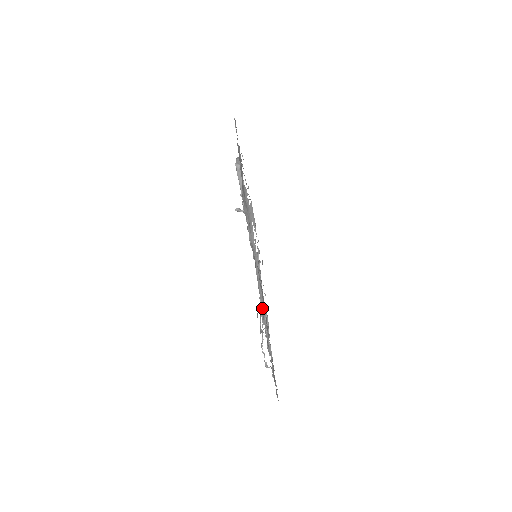
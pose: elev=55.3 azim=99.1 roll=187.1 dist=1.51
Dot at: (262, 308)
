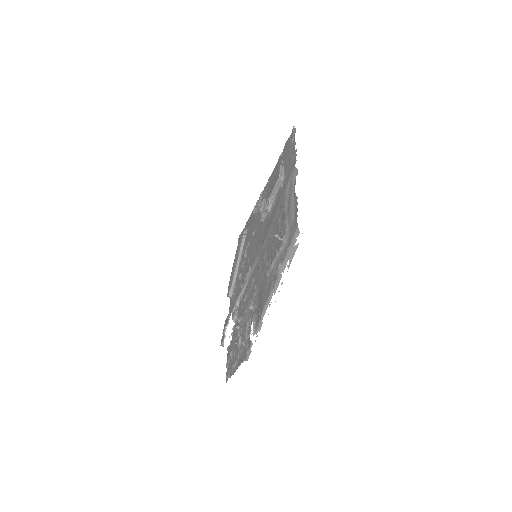
Dot at: (259, 322)
